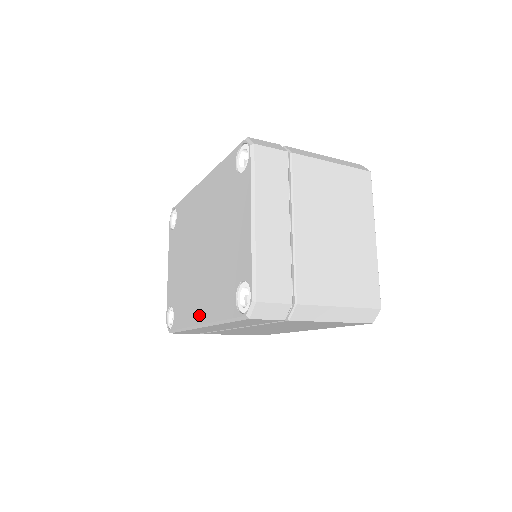
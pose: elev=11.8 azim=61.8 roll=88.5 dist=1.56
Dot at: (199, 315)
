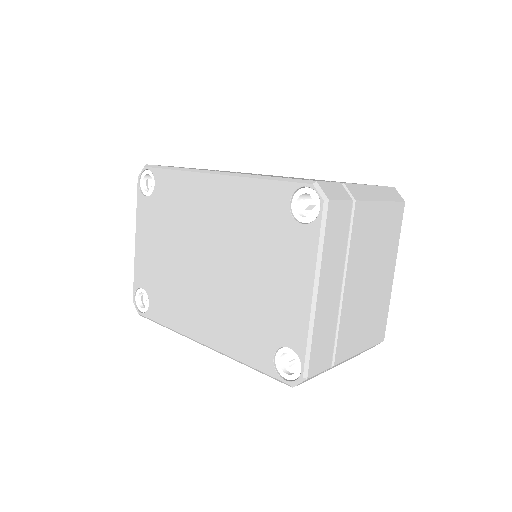
Dot at: (202, 333)
